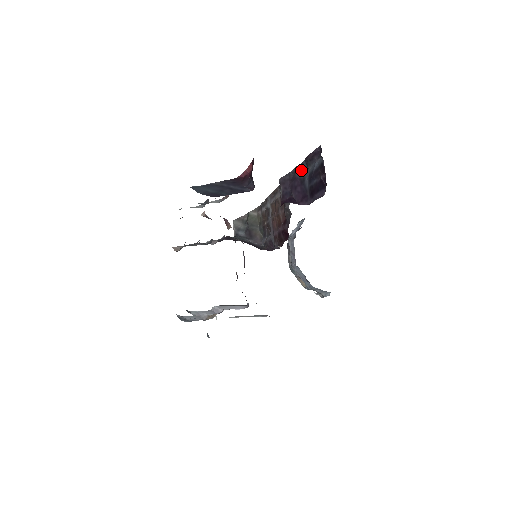
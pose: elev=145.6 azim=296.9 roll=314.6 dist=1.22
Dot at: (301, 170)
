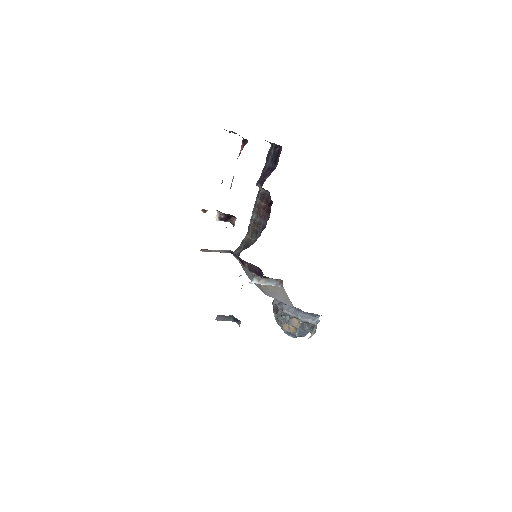
Dot at: (266, 167)
